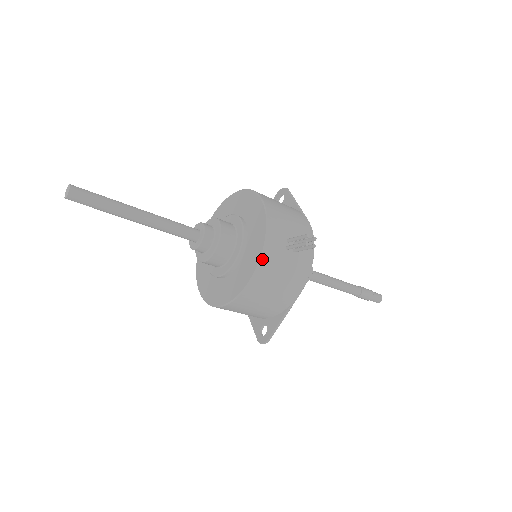
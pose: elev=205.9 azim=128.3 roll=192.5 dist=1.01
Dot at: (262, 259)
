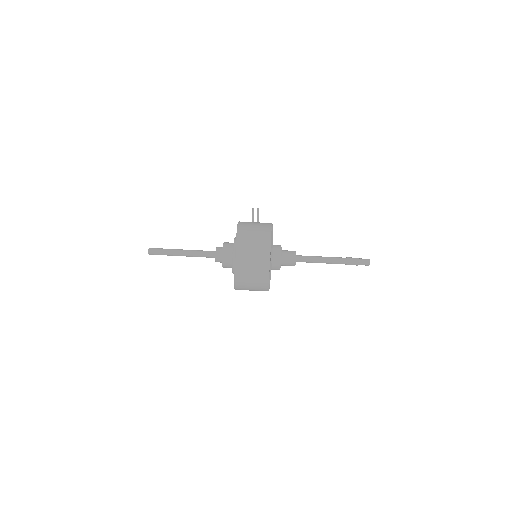
Dot at: (239, 222)
